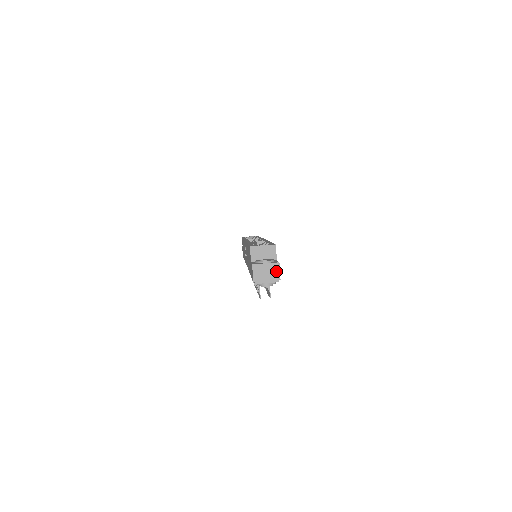
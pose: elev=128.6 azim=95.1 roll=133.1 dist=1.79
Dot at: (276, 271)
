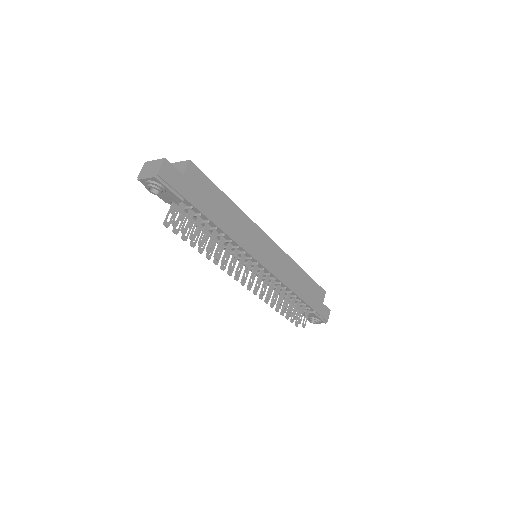
Dot at: (158, 166)
